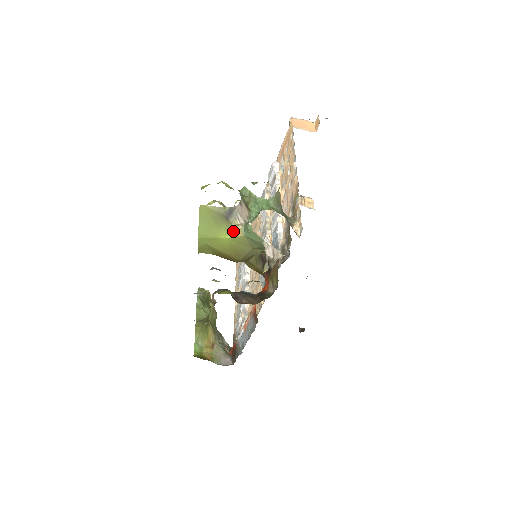
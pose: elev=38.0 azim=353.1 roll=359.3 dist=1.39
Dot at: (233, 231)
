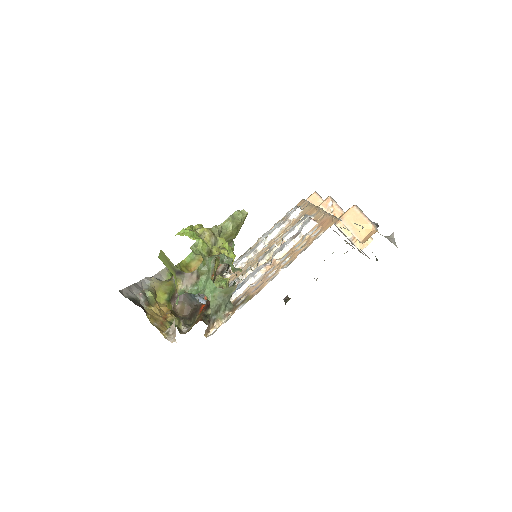
Dot at: (176, 282)
